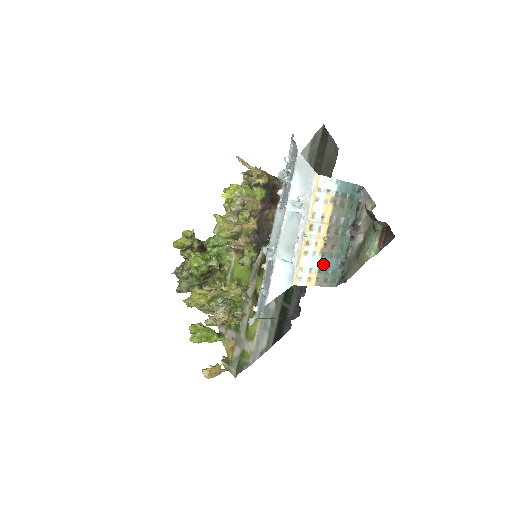
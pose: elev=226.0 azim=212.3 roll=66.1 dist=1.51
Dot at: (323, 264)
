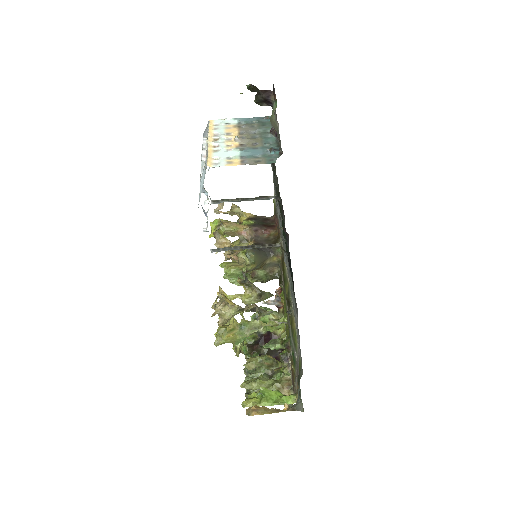
Dot at: (244, 153)
